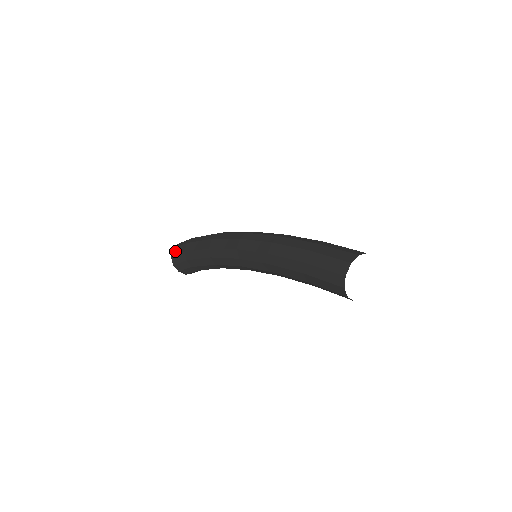
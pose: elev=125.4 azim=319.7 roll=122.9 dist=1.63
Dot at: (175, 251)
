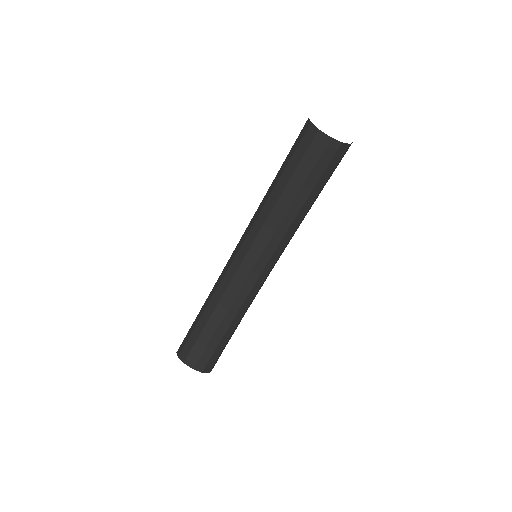
Dot at: occluded
